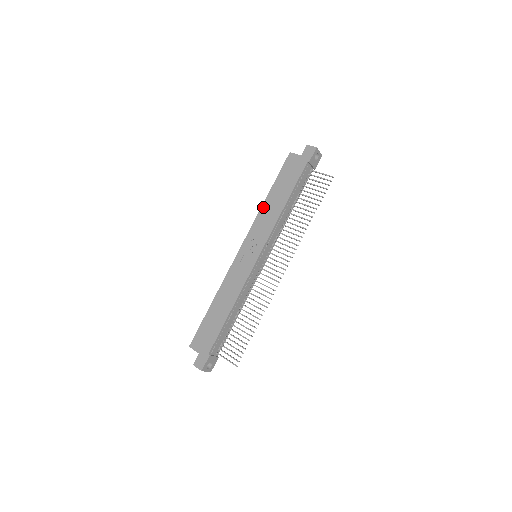
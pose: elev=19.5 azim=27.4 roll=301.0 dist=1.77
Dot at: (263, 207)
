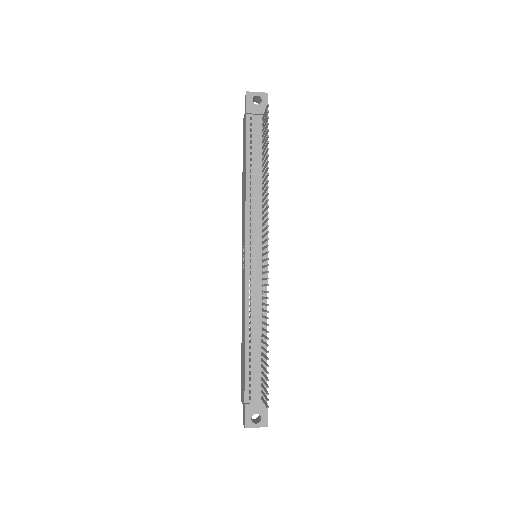
Dot at: (242, 198)
